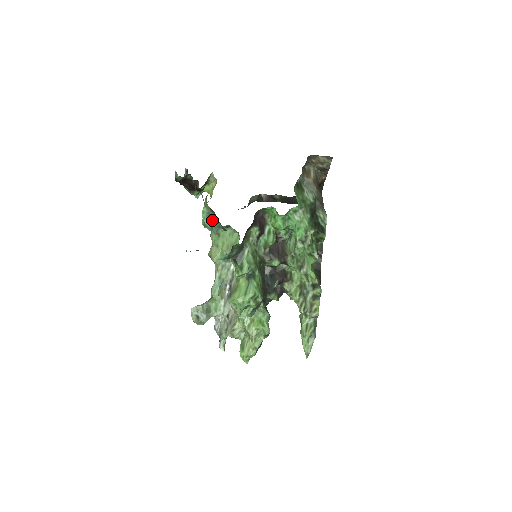
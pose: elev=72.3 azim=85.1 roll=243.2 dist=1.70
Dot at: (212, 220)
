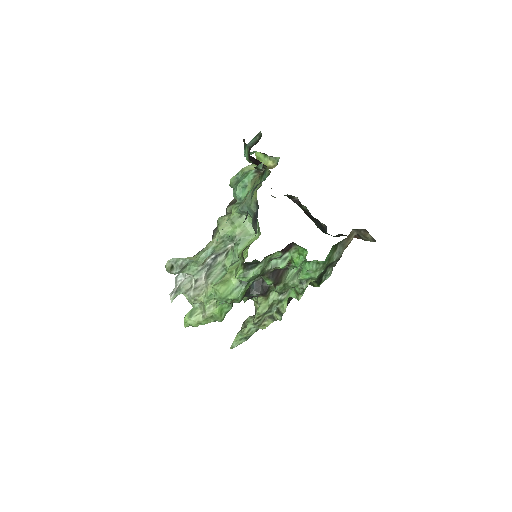
Dot at: (249, 206)
